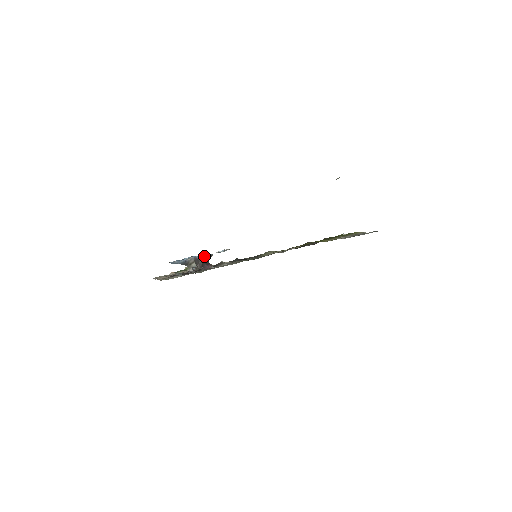
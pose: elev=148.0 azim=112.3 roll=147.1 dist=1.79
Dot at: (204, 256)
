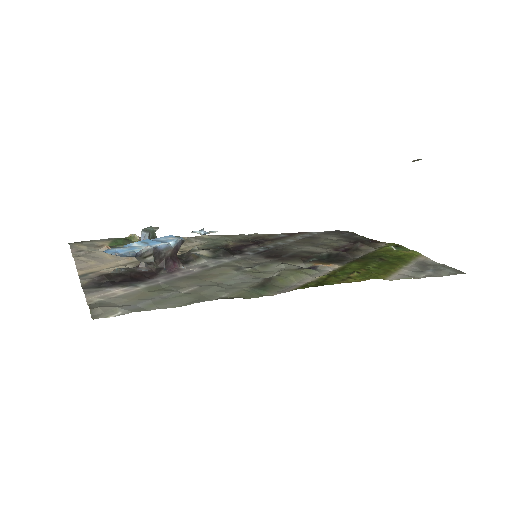
Dot at: (171, 244)
